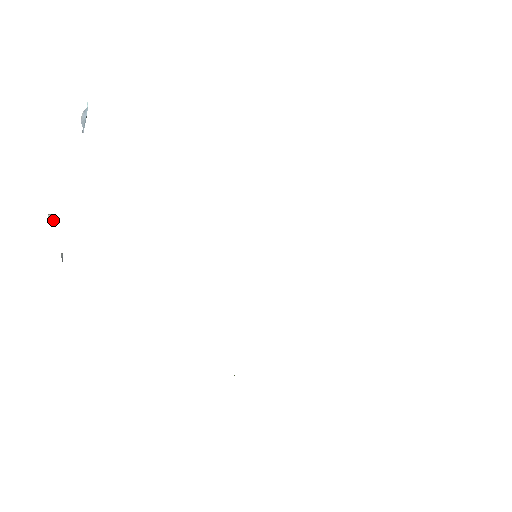
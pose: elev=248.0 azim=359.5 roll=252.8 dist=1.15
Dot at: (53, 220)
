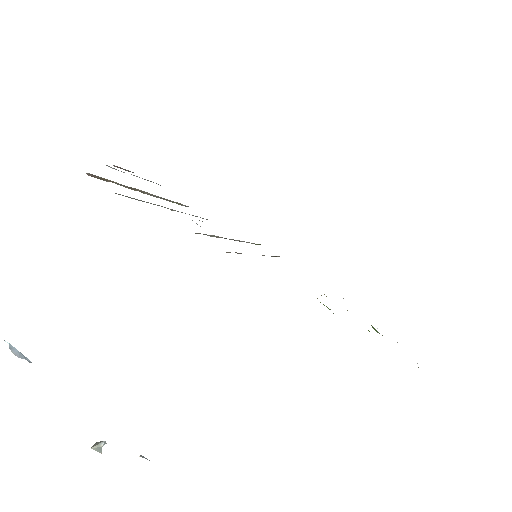
Dot at: (100, 447)
